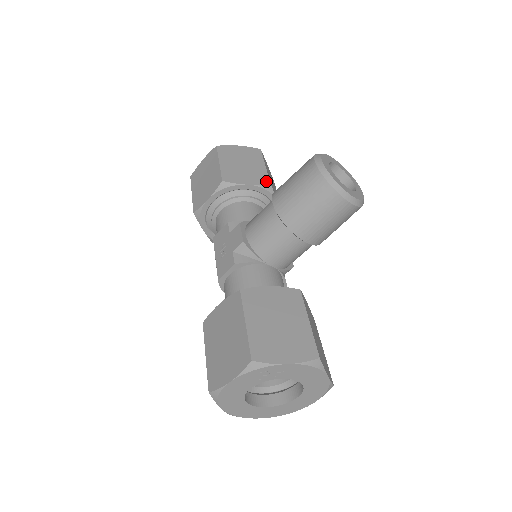
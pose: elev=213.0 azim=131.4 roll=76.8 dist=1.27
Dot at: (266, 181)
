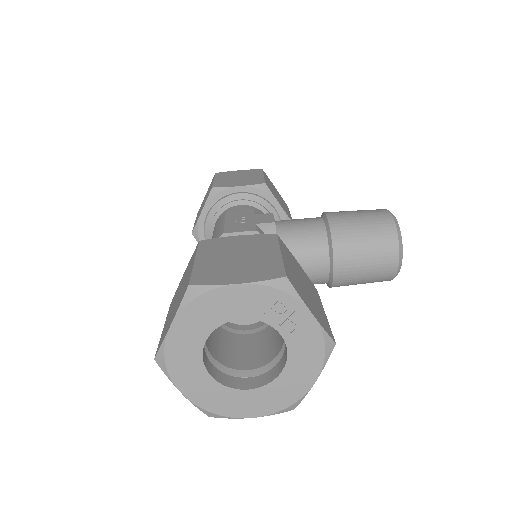
Dot at: occluded
